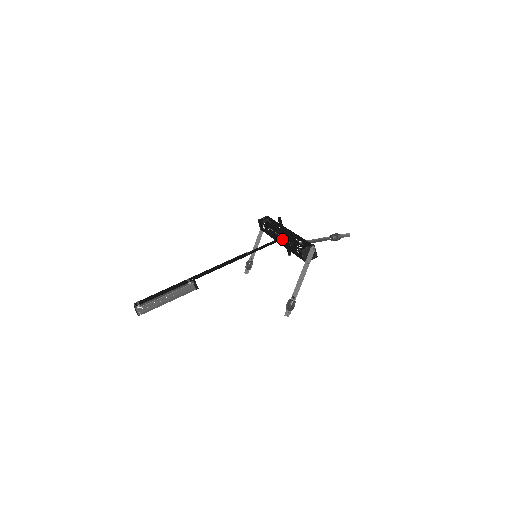
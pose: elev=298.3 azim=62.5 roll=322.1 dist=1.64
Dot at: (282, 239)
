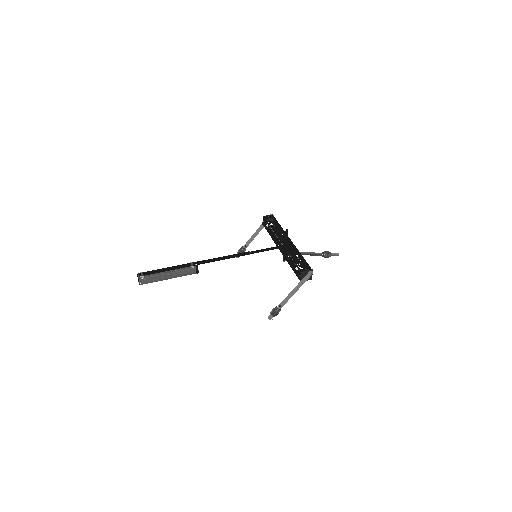
Dot at: (284, 249)
